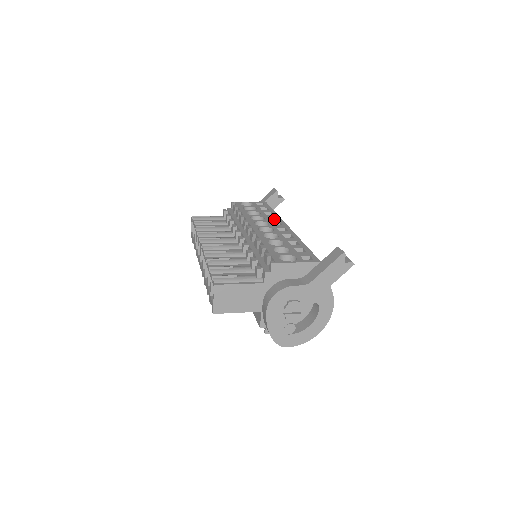
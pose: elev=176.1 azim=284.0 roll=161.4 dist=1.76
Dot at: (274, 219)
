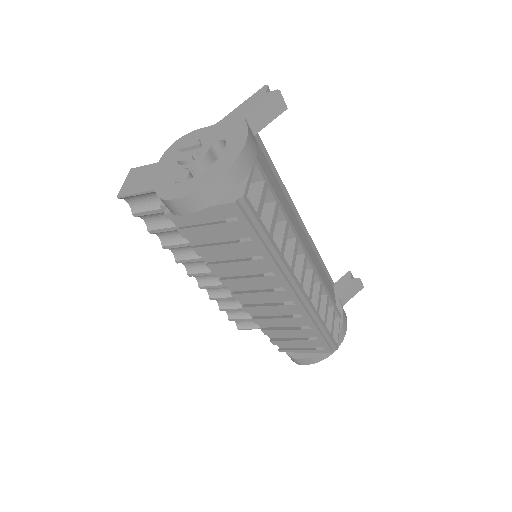
Dot at: occluded
